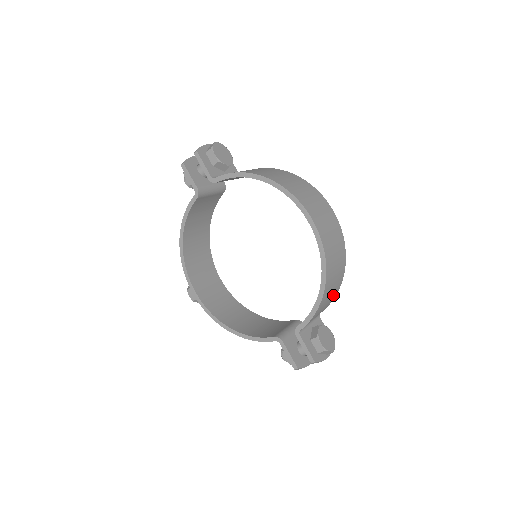
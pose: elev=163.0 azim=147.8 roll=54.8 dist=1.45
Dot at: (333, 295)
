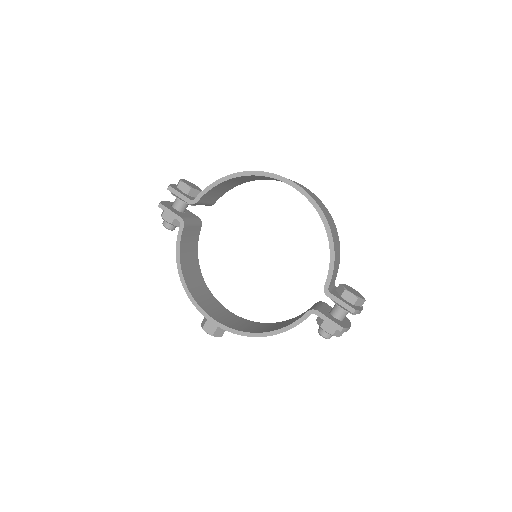
Dot at: (338, 253)
